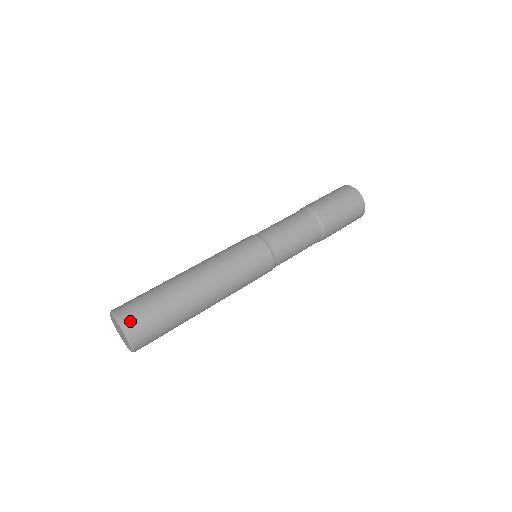
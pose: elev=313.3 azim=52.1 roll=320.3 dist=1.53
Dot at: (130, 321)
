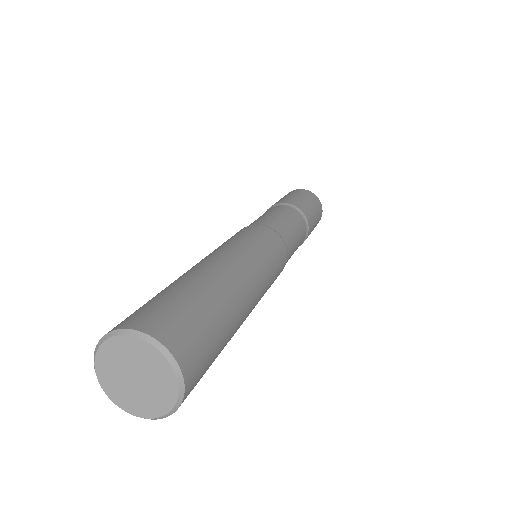
Dot at: (124, 322)
